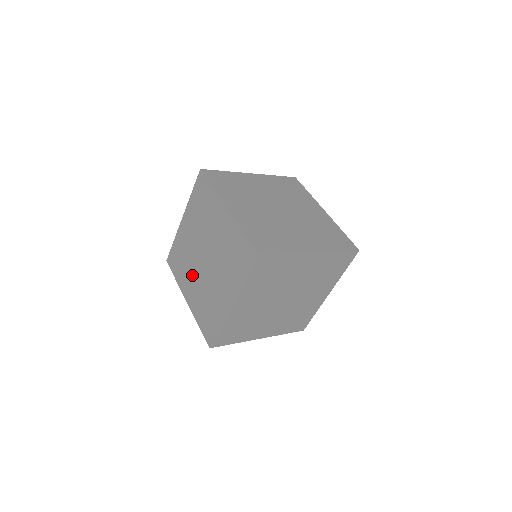
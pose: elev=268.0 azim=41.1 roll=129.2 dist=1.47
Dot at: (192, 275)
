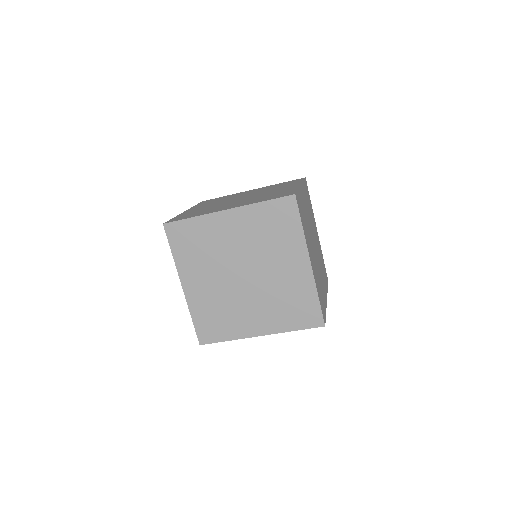
Dot at: occluded
